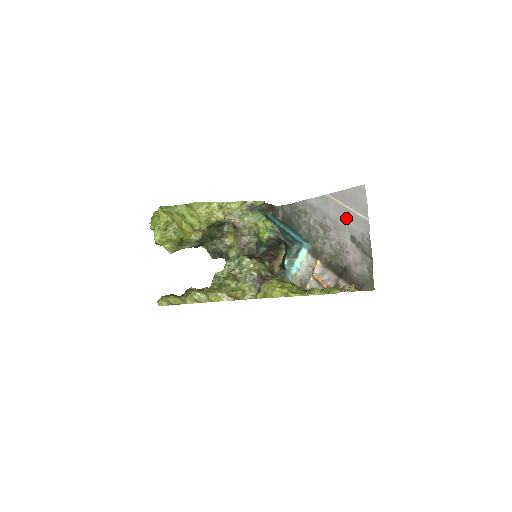
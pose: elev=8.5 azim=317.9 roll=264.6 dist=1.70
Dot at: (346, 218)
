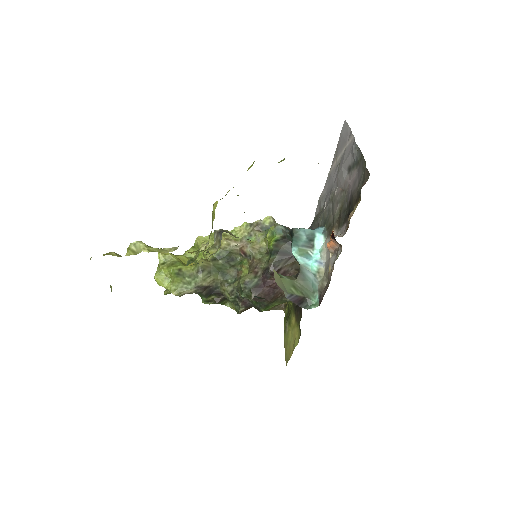
Dot at: (341, 163)
